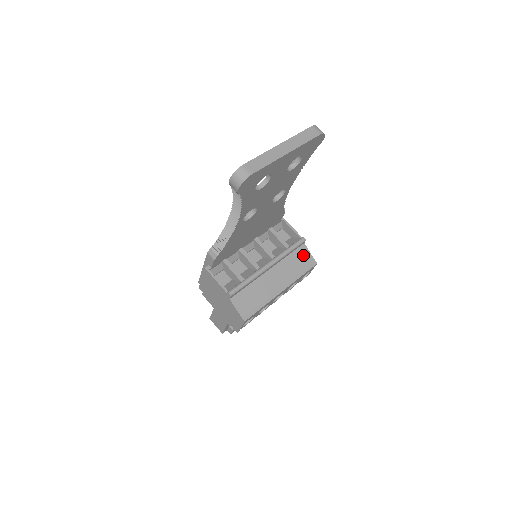
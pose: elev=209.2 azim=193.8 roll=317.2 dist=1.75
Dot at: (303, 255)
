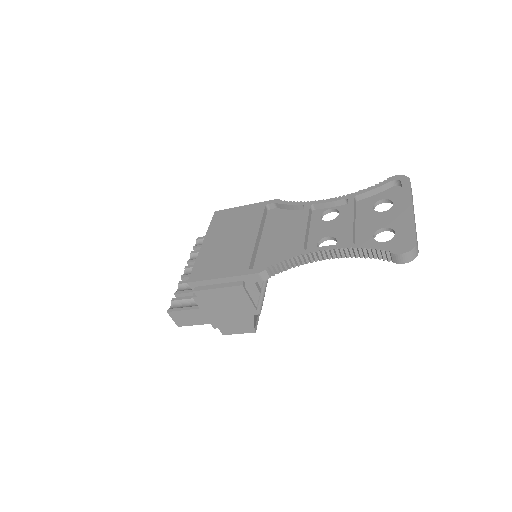
Dot at: occluded
